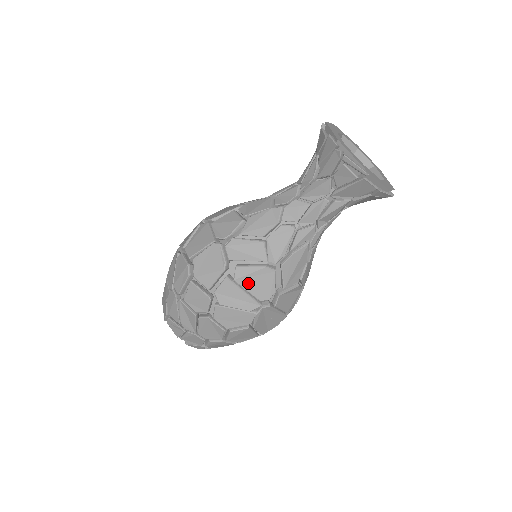
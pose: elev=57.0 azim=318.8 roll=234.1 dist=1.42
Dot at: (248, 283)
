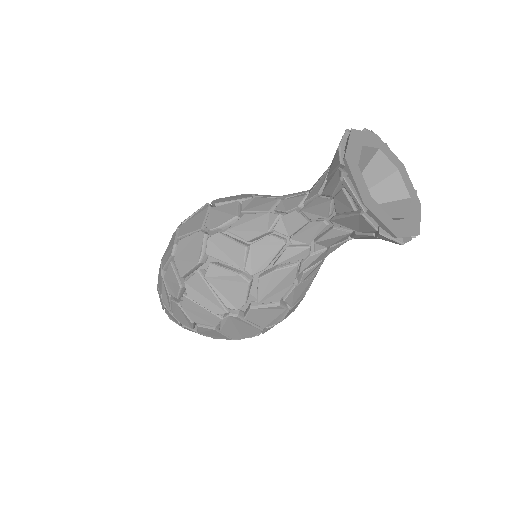
Dot at: (218, 285)
